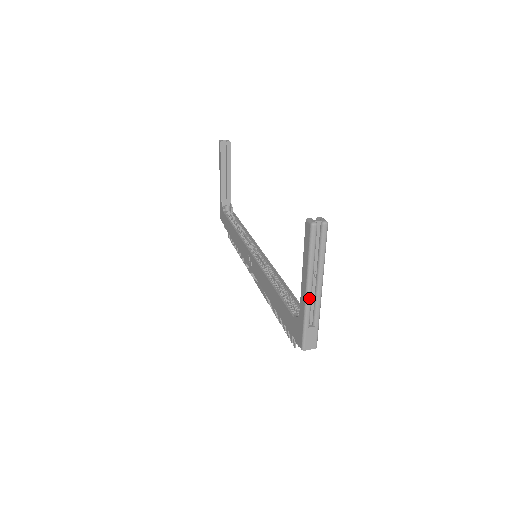
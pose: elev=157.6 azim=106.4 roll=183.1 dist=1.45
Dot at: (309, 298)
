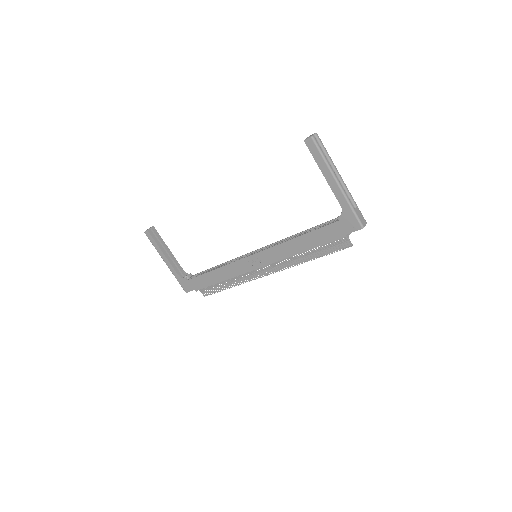
Dot at: (342, 187)
